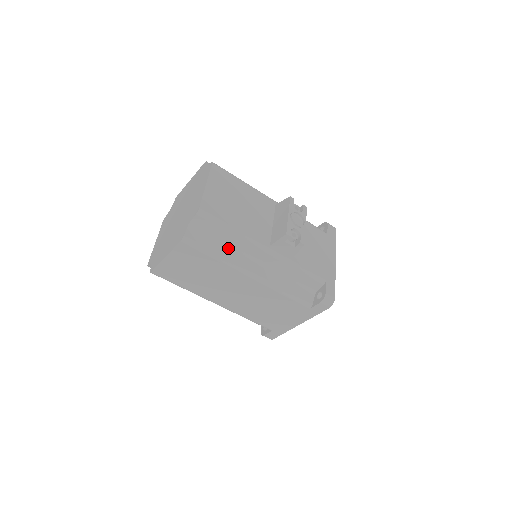
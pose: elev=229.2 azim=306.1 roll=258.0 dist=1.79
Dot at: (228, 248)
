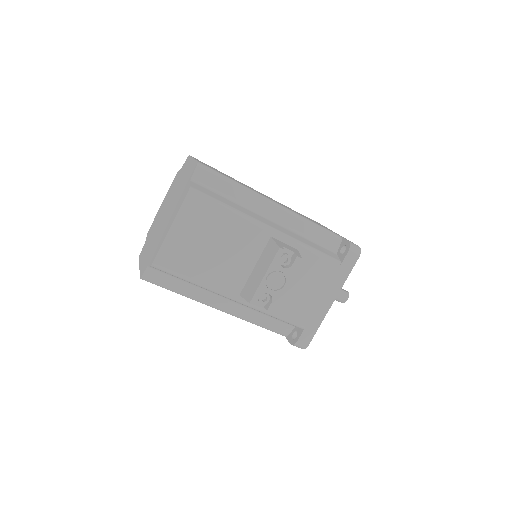
Dot at: (193, 287)
